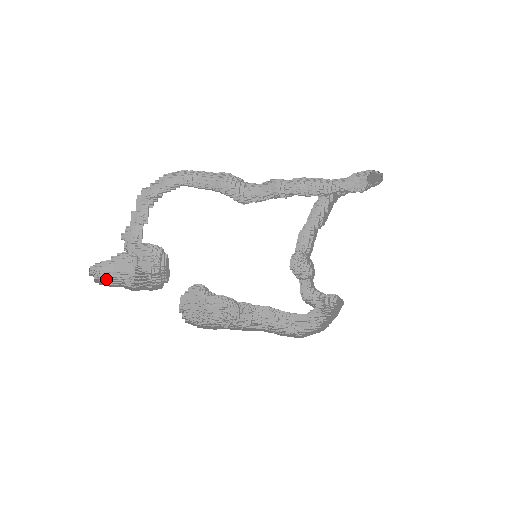
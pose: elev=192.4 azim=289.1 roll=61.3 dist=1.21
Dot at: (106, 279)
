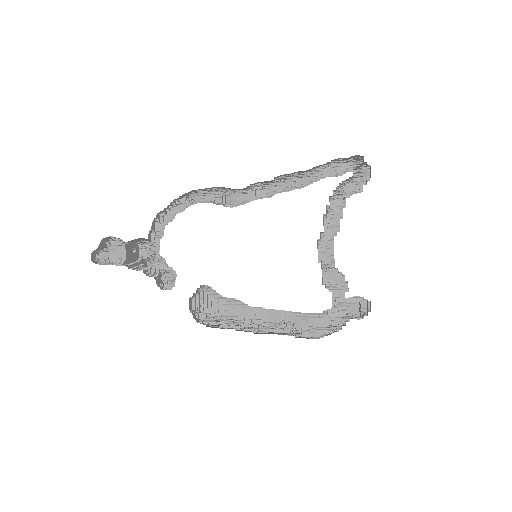
Dot at: (105, 263)
